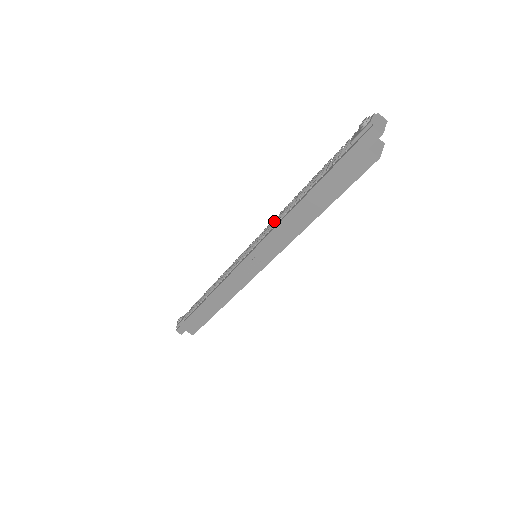
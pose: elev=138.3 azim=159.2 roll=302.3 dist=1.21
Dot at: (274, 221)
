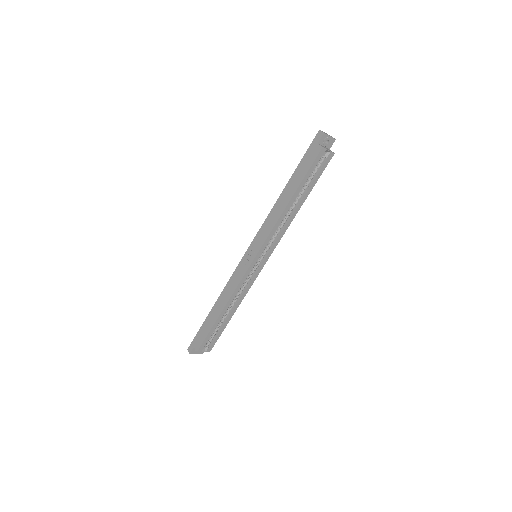
Dot at: occluded
